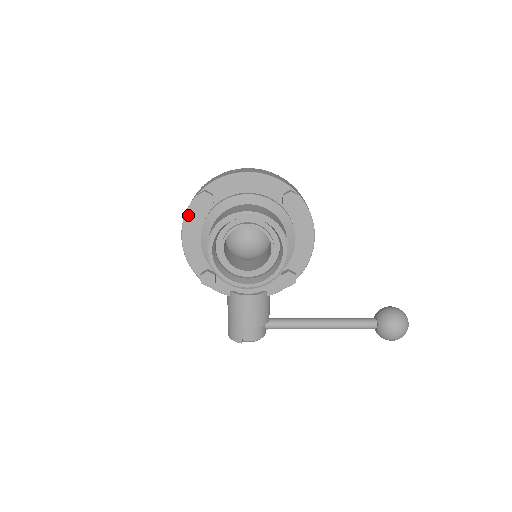
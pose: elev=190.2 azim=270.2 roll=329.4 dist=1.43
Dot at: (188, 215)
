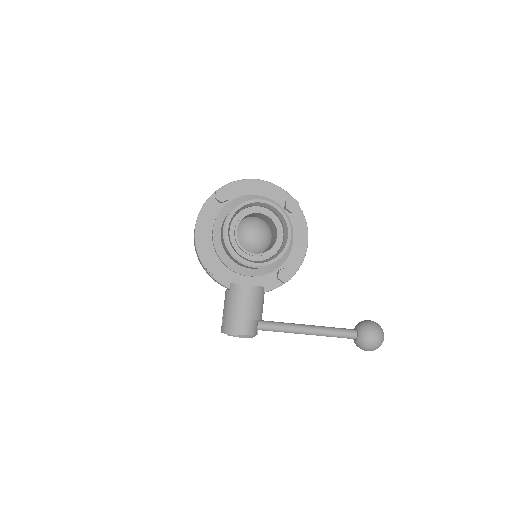
Dot at: (204, 208)
